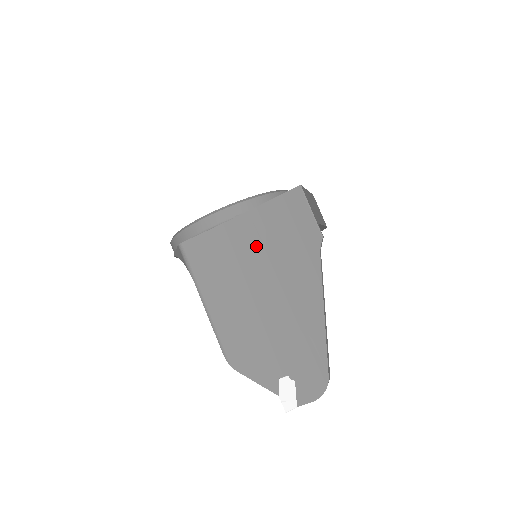
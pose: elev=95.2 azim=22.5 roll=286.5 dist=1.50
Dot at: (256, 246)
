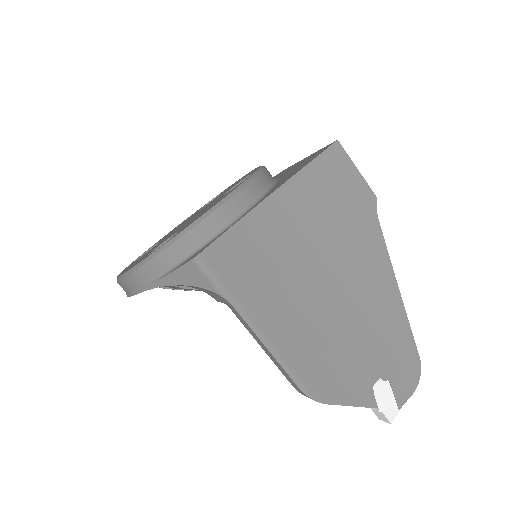
Dot at: (302, 230)
